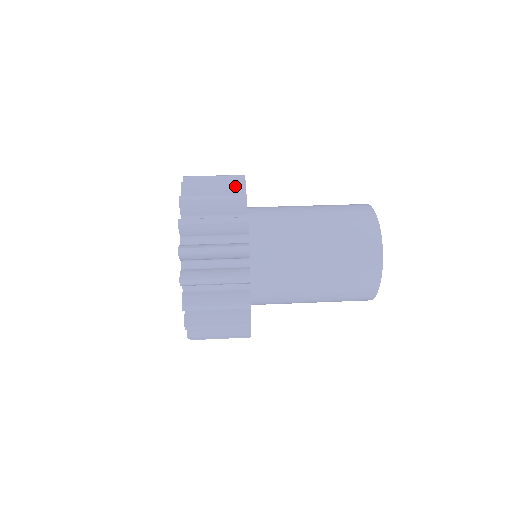
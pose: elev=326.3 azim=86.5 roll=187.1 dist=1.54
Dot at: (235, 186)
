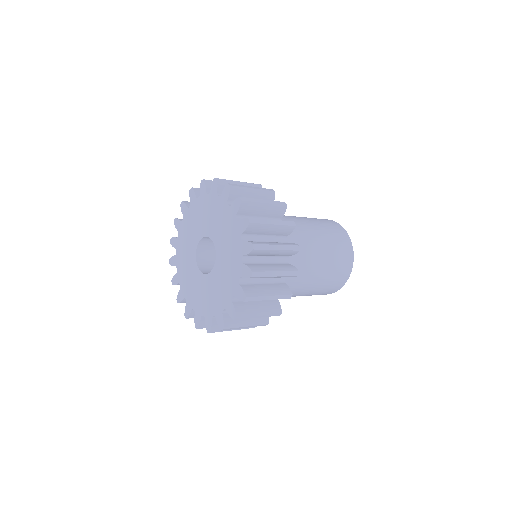
Dot at: occluded
